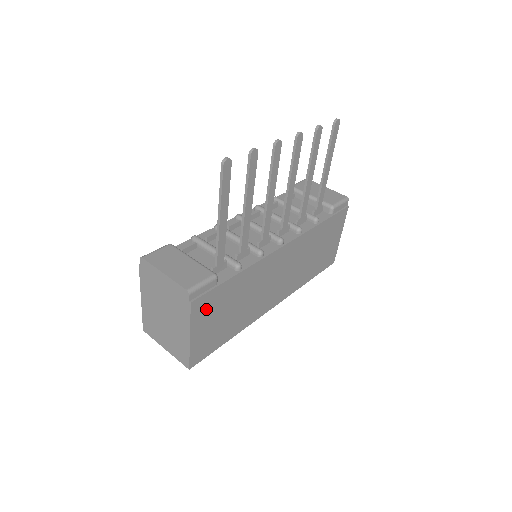
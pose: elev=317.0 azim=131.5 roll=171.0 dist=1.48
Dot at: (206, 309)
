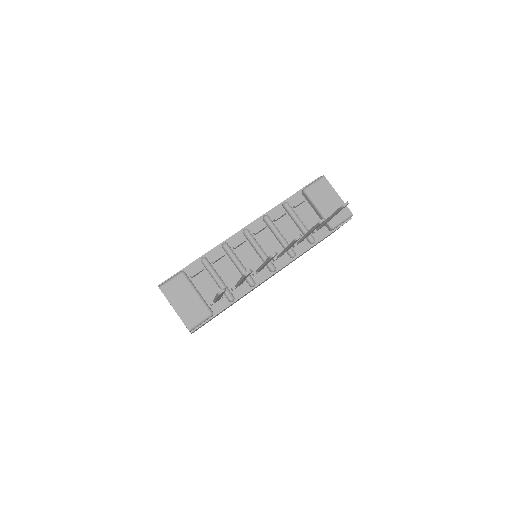
Dot at: occluded
